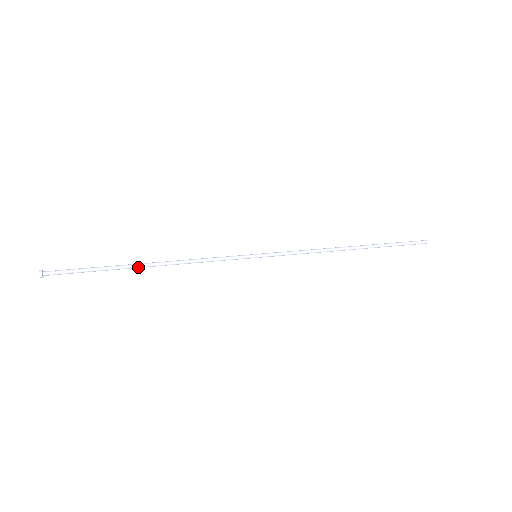
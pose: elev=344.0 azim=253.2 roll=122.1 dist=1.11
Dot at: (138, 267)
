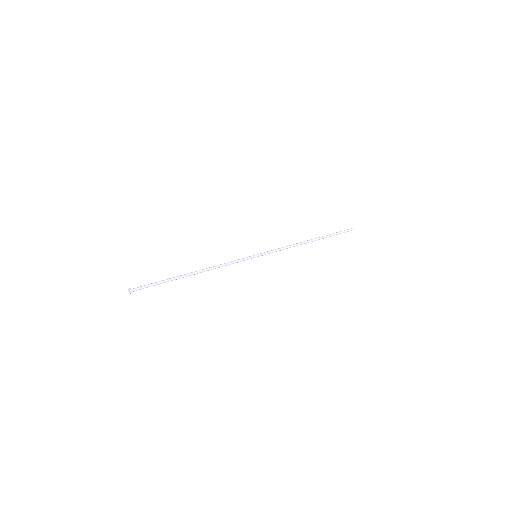
Dot at: (188, 275)
